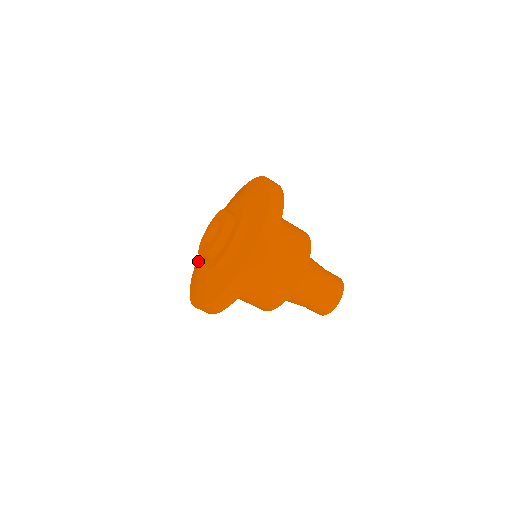
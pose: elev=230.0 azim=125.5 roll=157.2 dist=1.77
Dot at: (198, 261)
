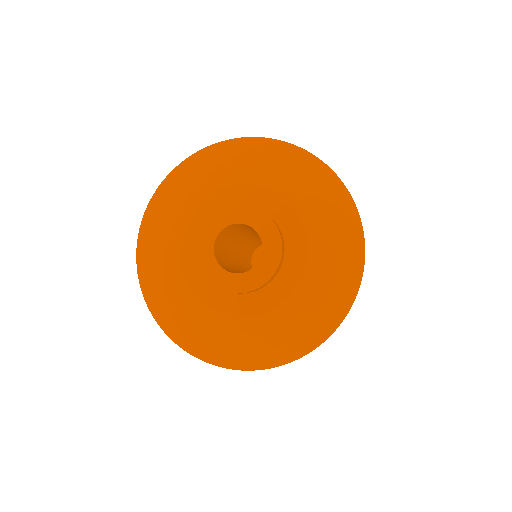
Dot at: (176, 272)
